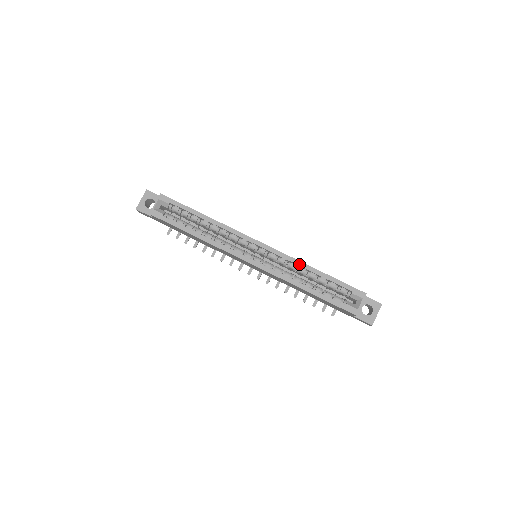
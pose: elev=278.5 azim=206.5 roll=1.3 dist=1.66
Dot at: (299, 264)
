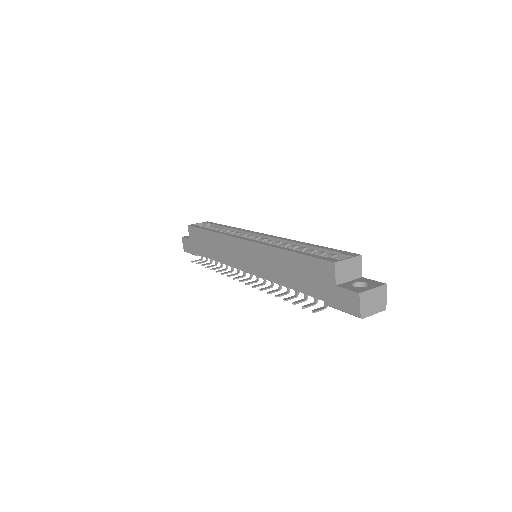
Dot at: (293, 241)
